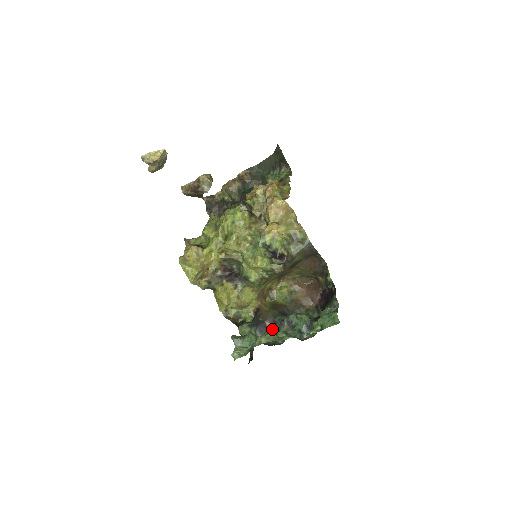
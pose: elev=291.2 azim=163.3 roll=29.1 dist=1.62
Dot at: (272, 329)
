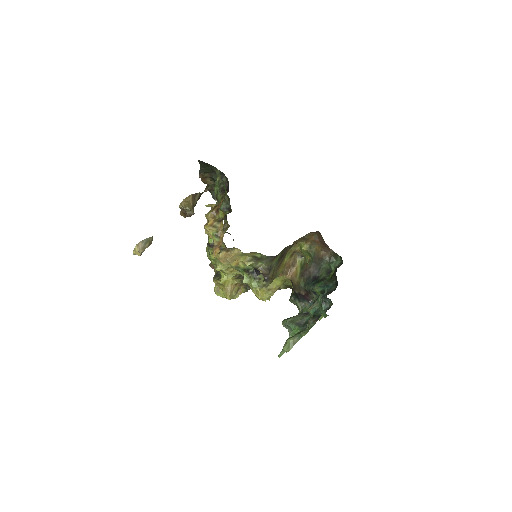
Dot at: (309, 295)
